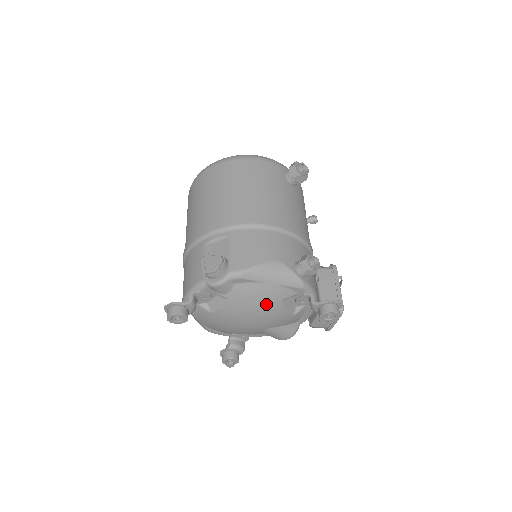
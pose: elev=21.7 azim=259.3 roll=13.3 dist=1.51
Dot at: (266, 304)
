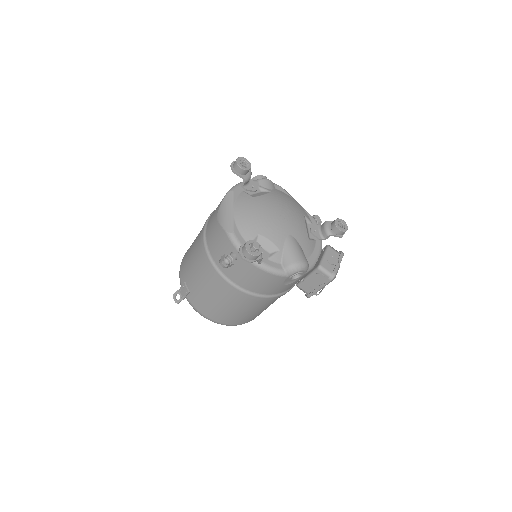
Dot at: (295, 208)
